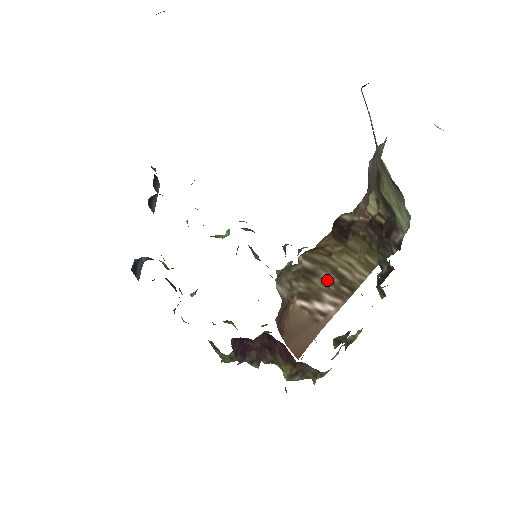
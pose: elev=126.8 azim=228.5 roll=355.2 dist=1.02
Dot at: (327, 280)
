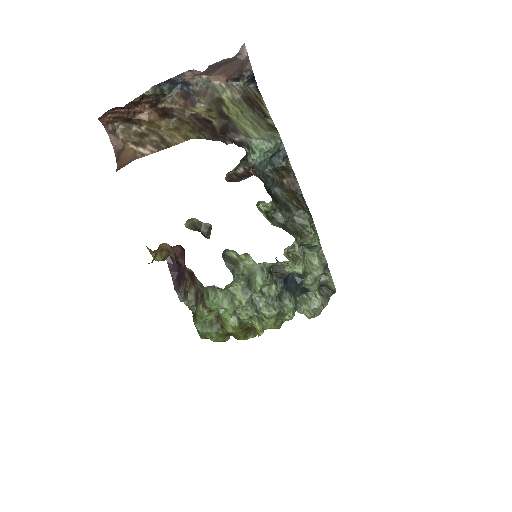
Dot at: (153, 140)
